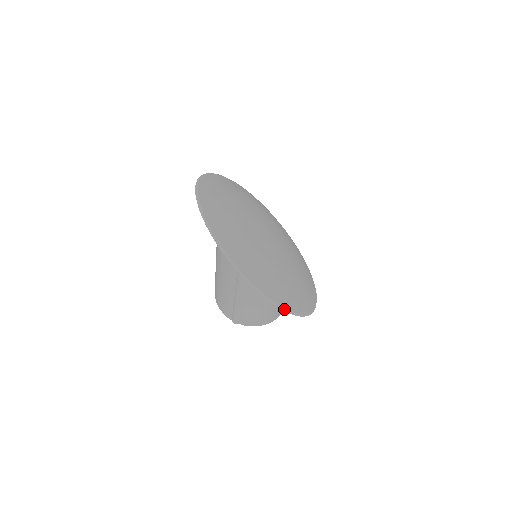
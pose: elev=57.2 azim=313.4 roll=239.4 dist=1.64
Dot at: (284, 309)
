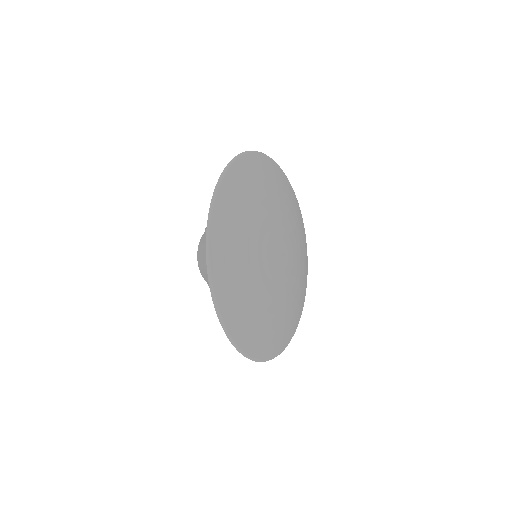
Dot at: (264, 361)
